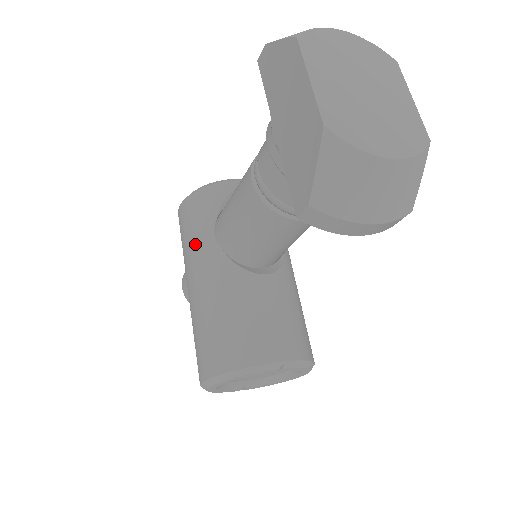
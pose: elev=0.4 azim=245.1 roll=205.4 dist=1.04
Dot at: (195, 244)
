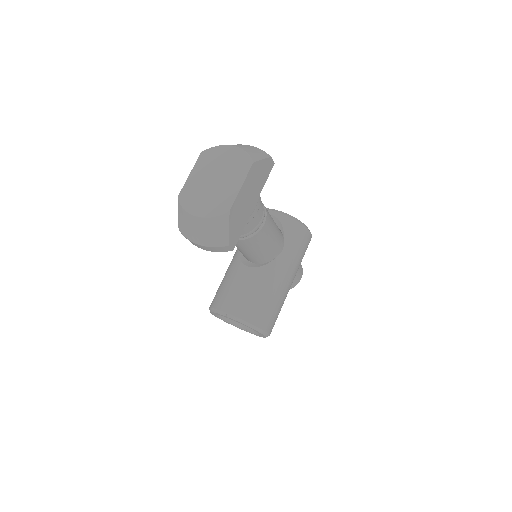
Dot at: occluded
